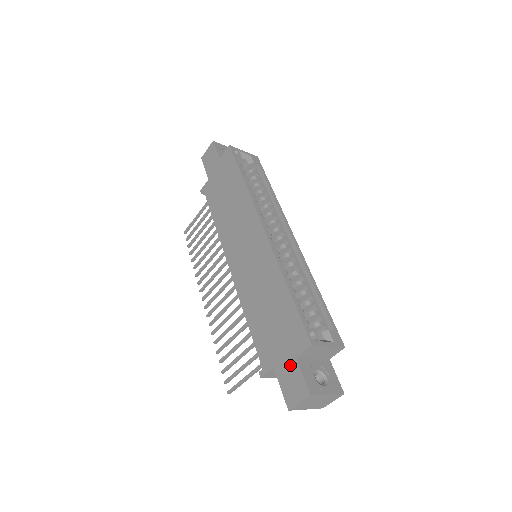
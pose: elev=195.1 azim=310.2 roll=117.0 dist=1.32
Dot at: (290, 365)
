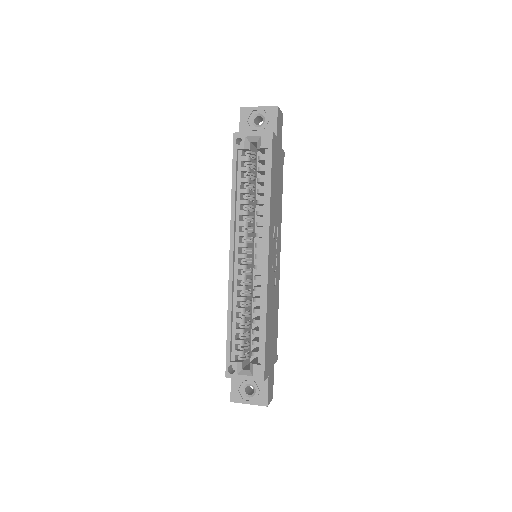
Dot at: occluded
